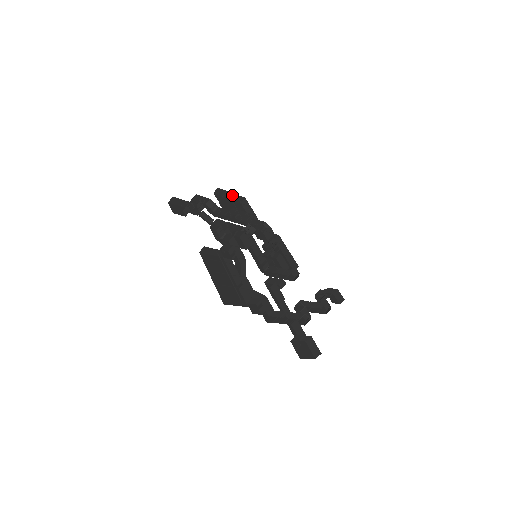
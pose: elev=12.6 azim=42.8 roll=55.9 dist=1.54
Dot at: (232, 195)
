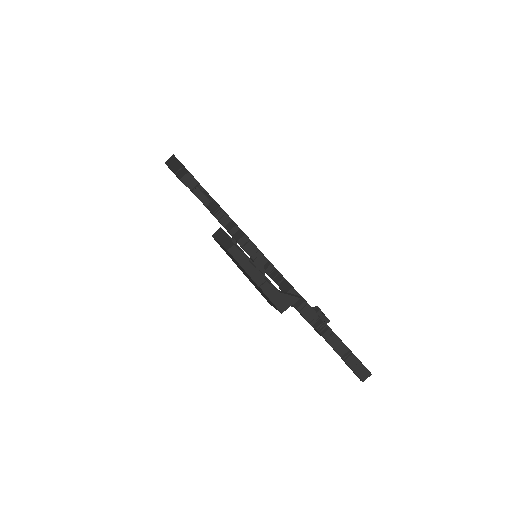
Dot at: occluded
